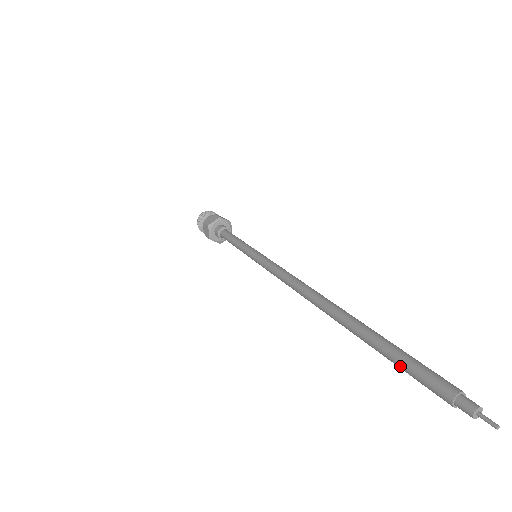
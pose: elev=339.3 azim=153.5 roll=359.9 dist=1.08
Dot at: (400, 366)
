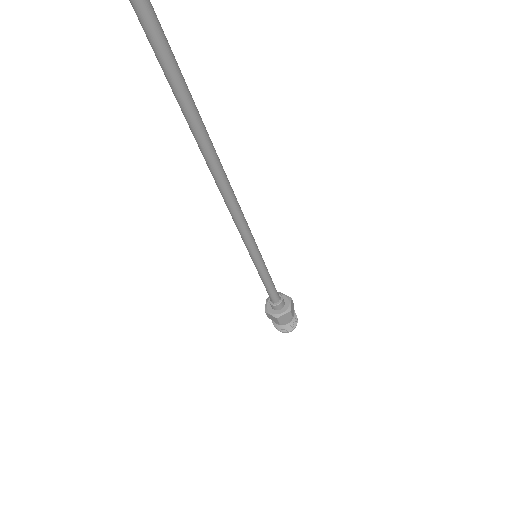
Dot at: (159, 59)
